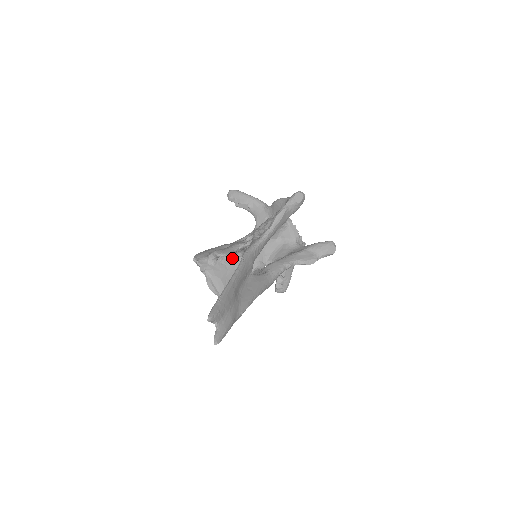
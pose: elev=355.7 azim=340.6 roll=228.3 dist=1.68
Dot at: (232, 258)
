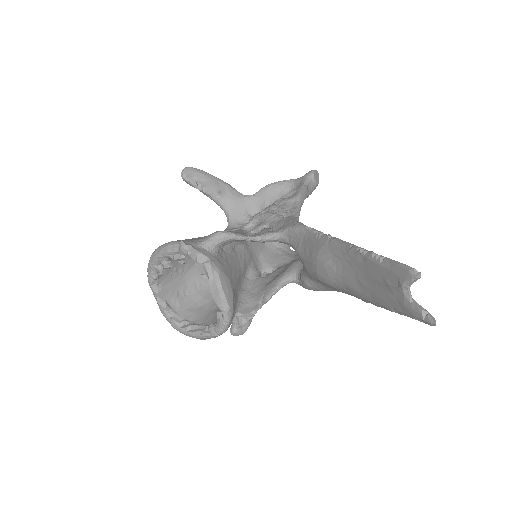
Dot at: (231, 252)
